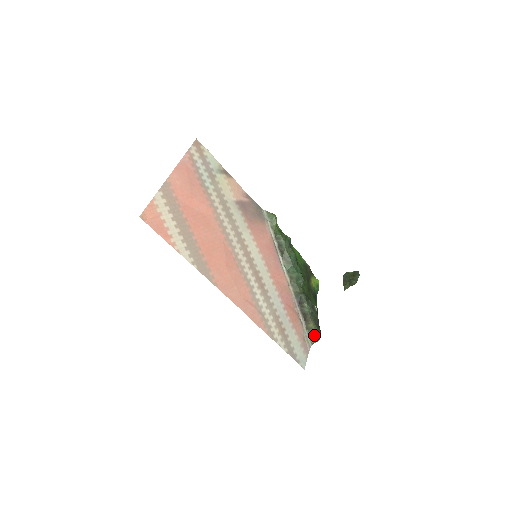
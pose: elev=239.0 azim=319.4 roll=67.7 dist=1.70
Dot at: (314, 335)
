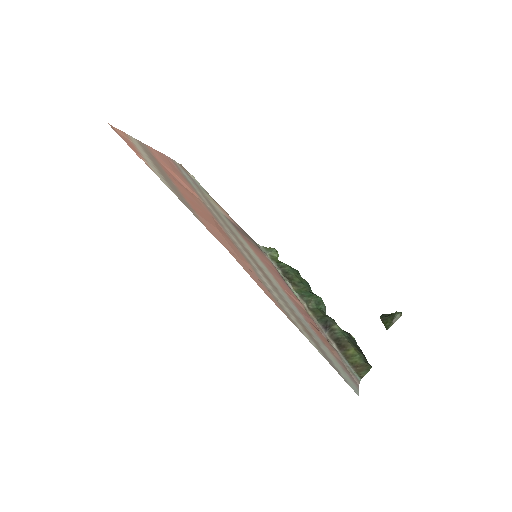
Dot at: (360, 364)
